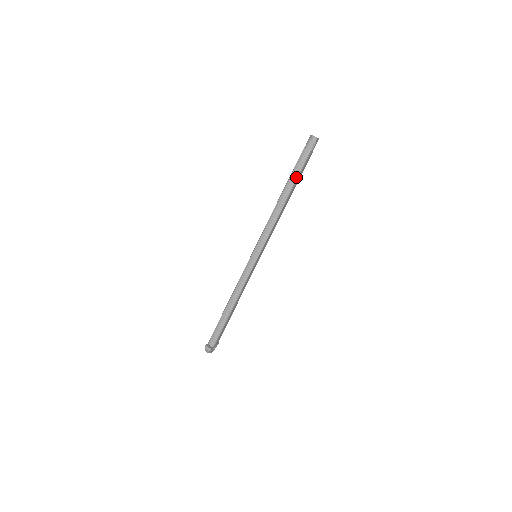
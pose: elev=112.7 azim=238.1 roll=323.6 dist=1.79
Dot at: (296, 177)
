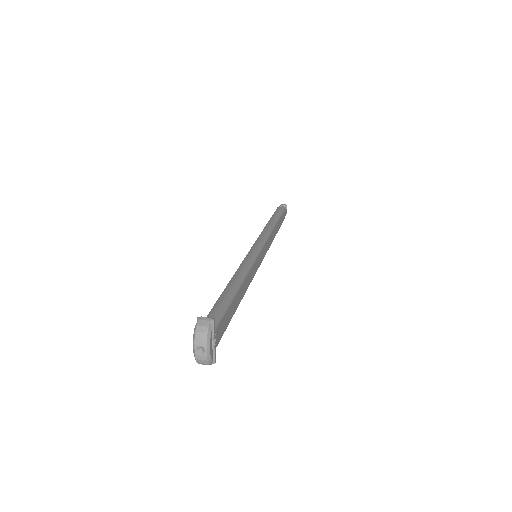
Dot at: (279, 215)
